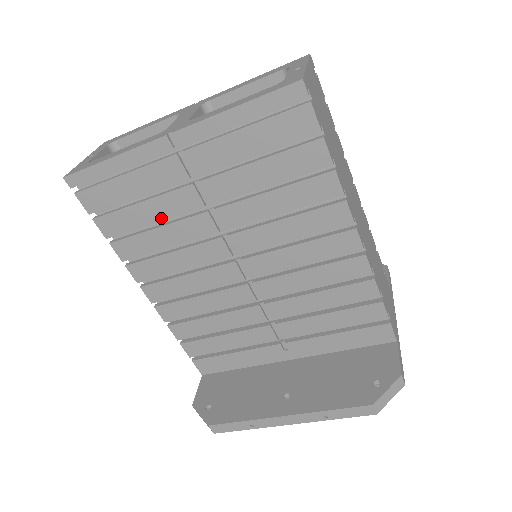
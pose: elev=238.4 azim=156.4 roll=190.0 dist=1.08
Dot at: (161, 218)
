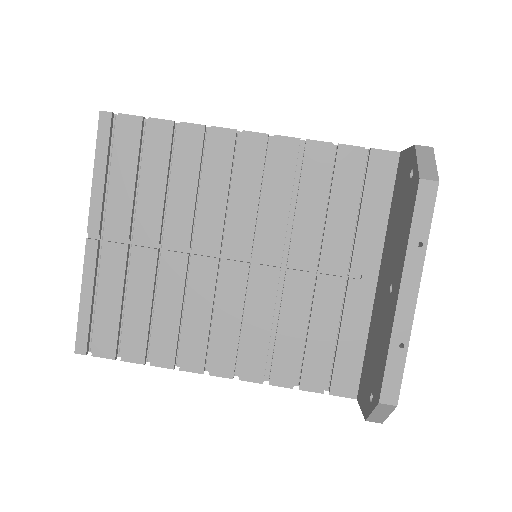
Dot at: (150, 297)
